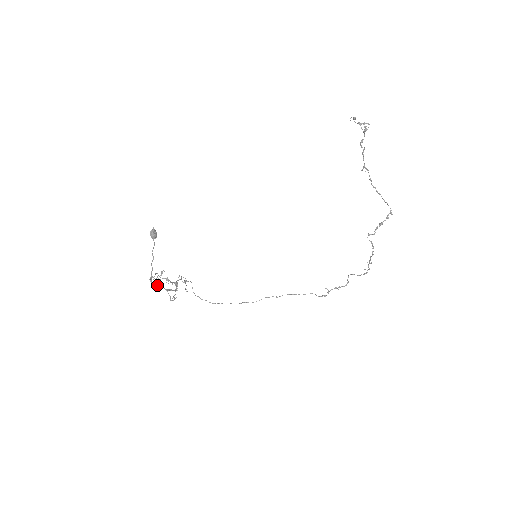
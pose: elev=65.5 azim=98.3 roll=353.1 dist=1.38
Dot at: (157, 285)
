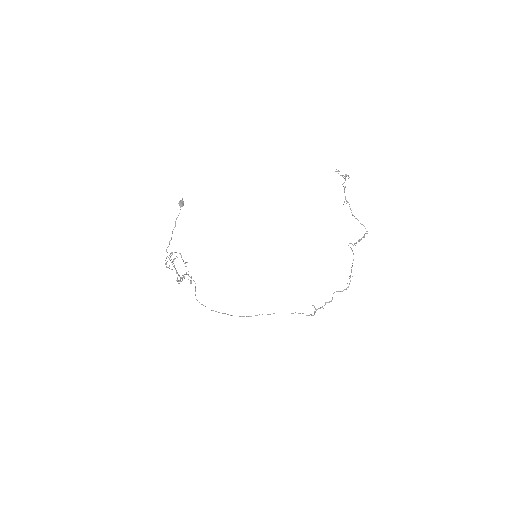
Dot at: occluded
